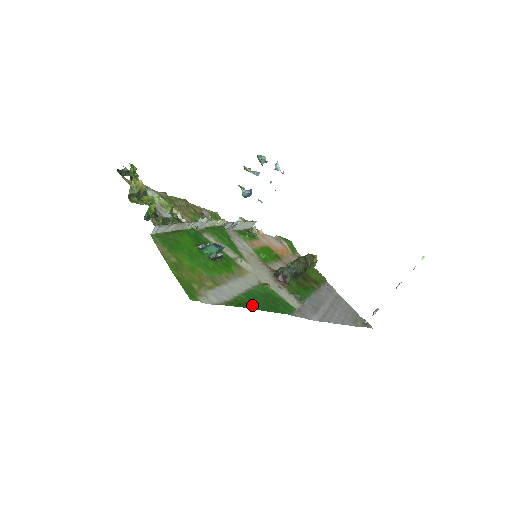
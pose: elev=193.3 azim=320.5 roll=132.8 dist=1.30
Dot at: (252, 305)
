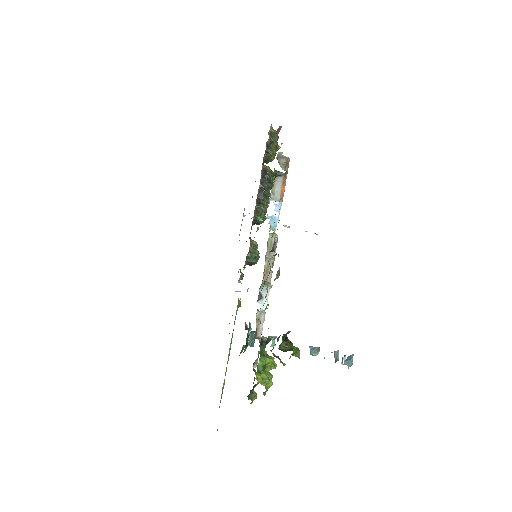
Dot at: occluded
